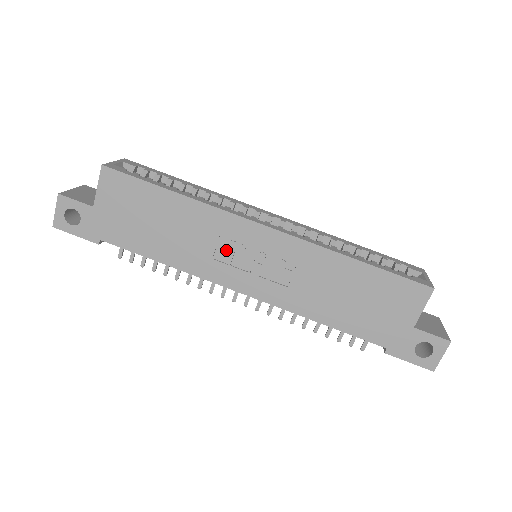
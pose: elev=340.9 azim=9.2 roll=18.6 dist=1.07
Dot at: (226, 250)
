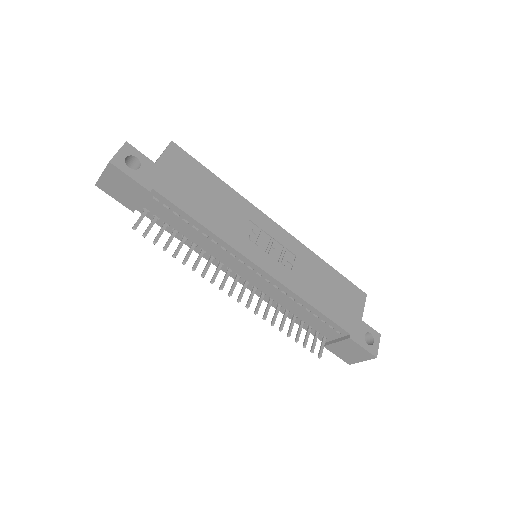
Dot at: (251, 232)
